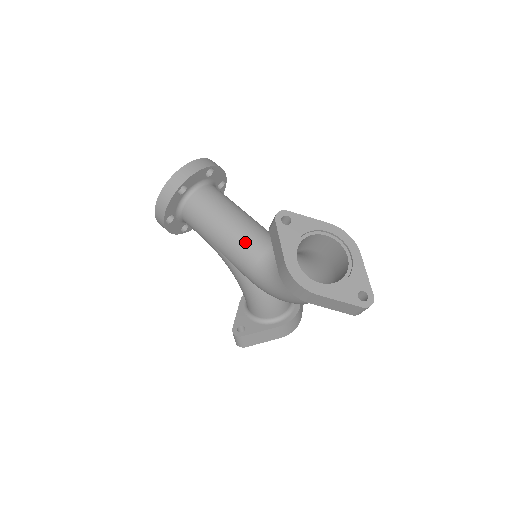
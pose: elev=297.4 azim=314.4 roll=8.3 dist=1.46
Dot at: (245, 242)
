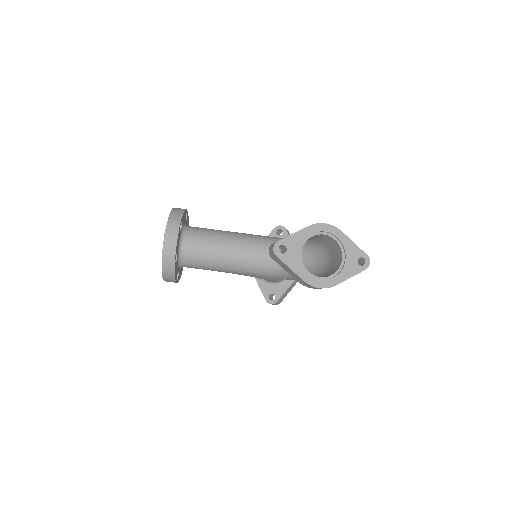
Dot at: (249, 262)
